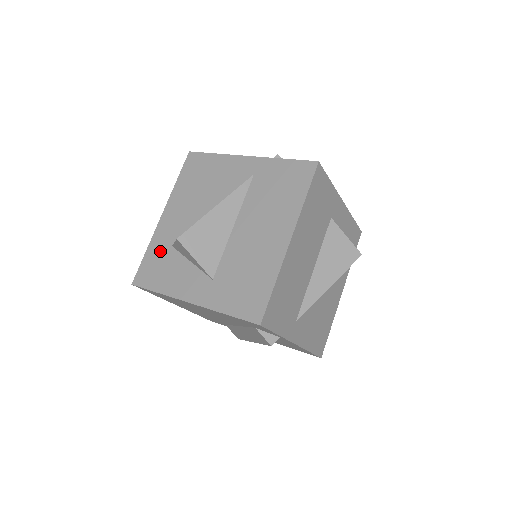
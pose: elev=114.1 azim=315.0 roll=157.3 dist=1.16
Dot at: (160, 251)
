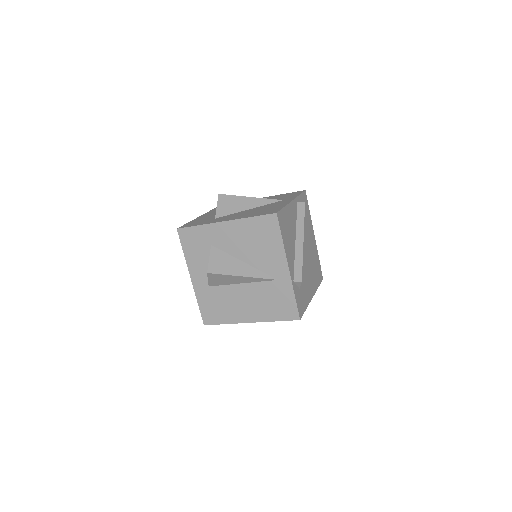
Dot at: (204, 238)
